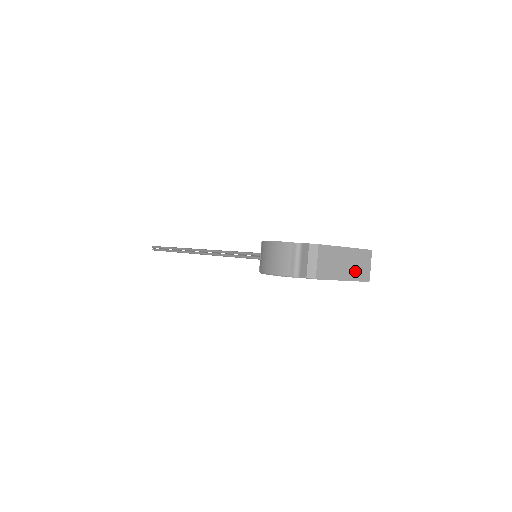
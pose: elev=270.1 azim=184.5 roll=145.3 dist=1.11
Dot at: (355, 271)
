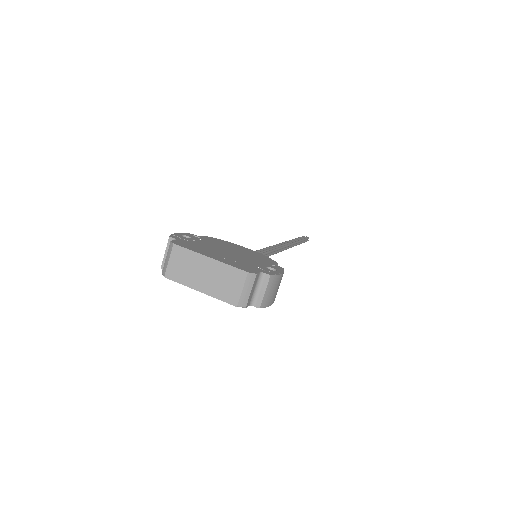
Dot at: (218, 287)
